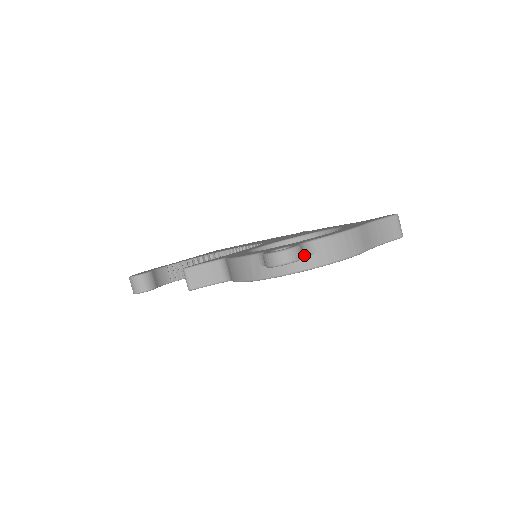
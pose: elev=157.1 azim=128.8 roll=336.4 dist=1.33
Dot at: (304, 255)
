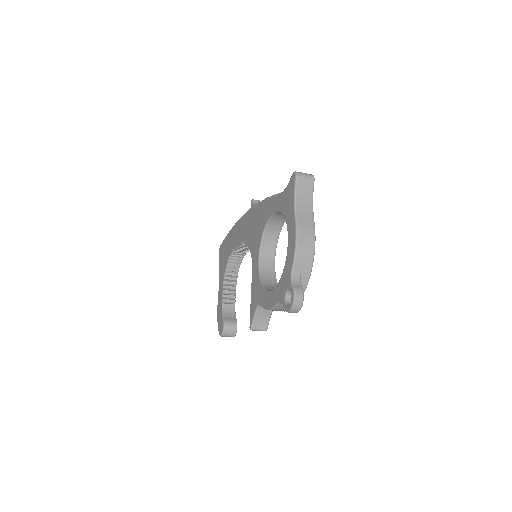
Dot at: (300, 284)
